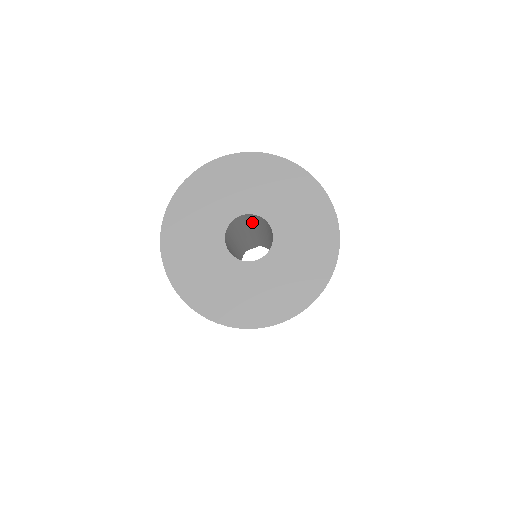
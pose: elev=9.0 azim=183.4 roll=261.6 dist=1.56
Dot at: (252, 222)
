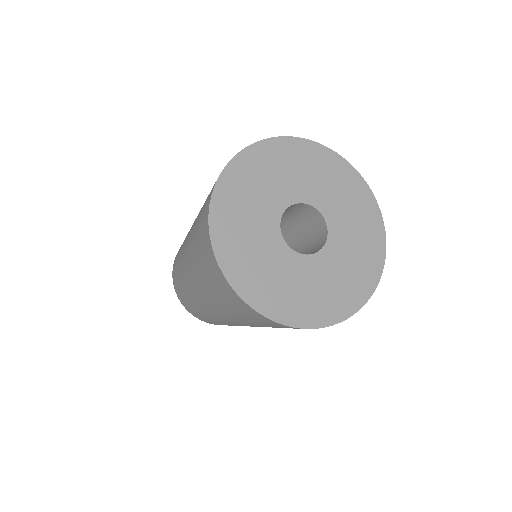
Dot at: (293, 216)
